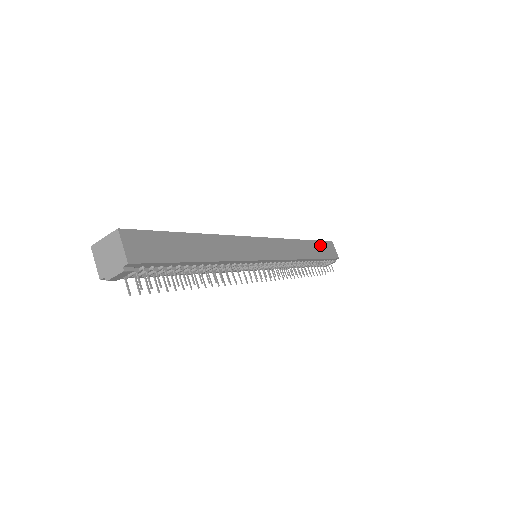
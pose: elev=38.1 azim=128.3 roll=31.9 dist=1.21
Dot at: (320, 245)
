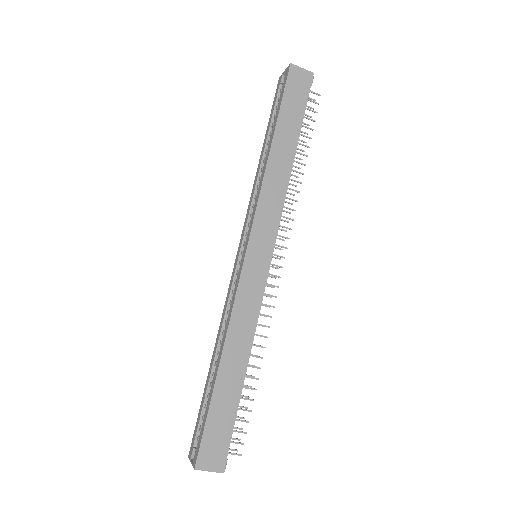
Dot at: (286, 110)
